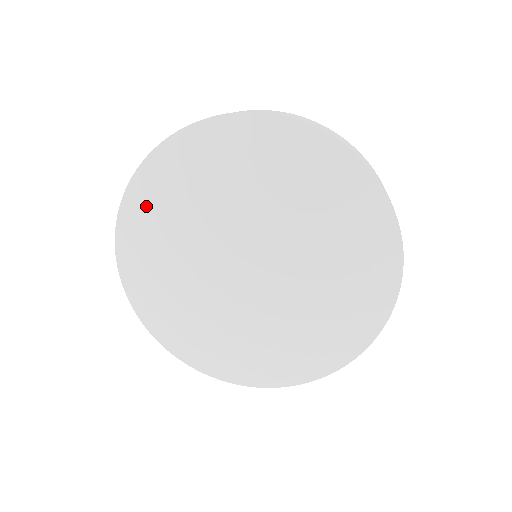
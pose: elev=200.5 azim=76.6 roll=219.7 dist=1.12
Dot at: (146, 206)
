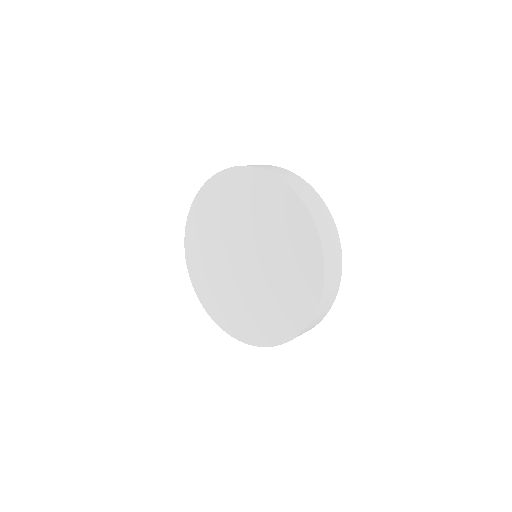
Dot at: (207, 201)
